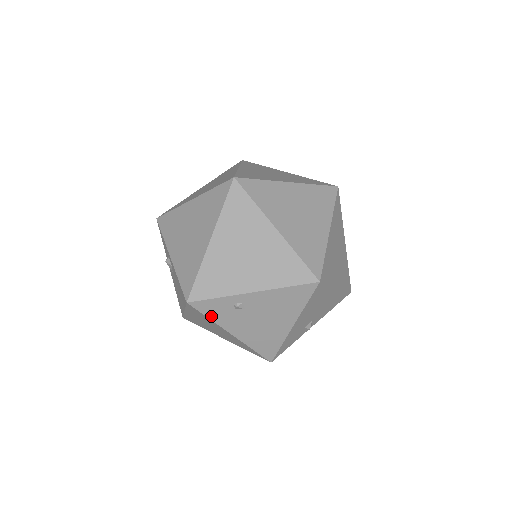
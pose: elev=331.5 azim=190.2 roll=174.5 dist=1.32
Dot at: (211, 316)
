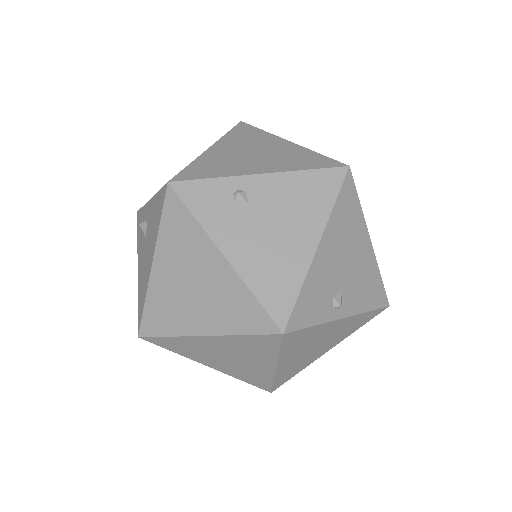
Dot at: (198, 212)
